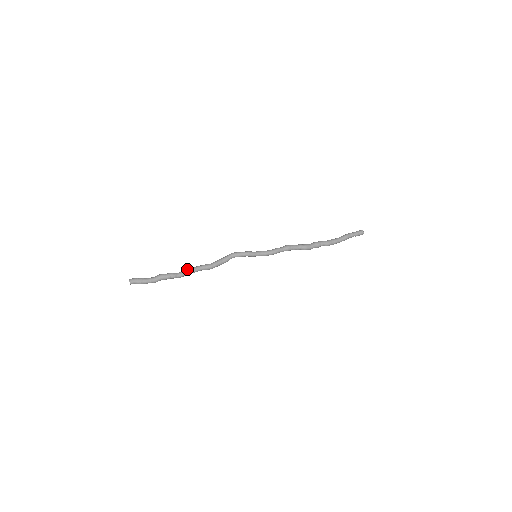
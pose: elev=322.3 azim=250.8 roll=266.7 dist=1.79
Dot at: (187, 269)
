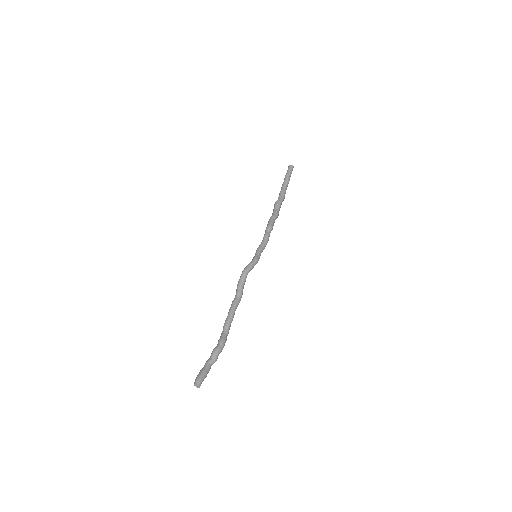
Dot at: (228, 322)
